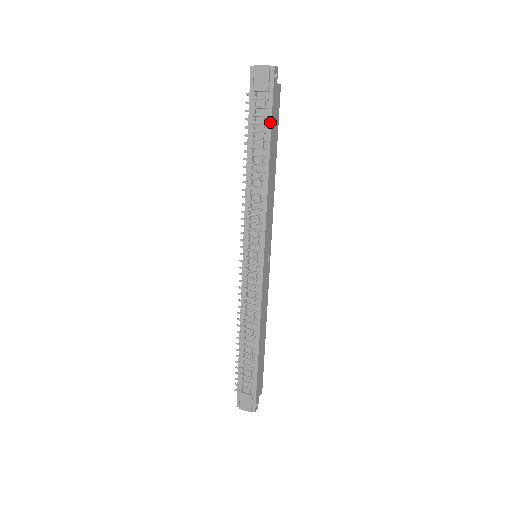
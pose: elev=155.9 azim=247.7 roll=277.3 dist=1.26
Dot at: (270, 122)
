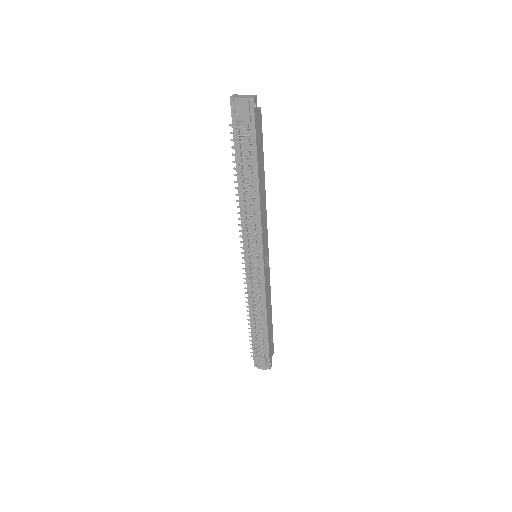
Dot at: (255, 149)
